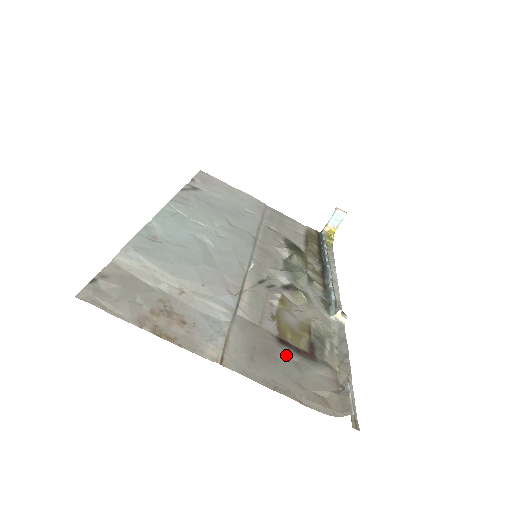
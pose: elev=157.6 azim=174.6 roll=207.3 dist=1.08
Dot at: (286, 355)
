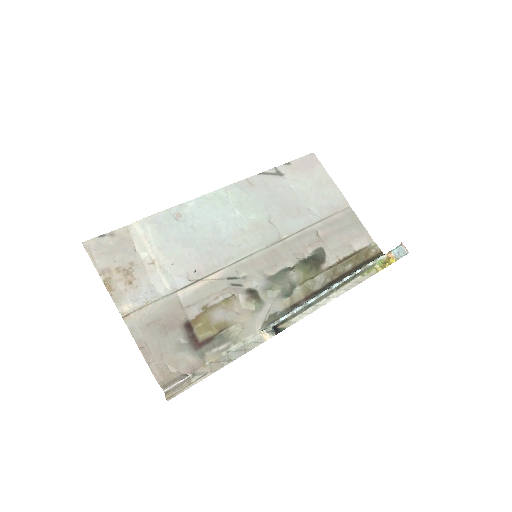
Dot at: (178, 335)
